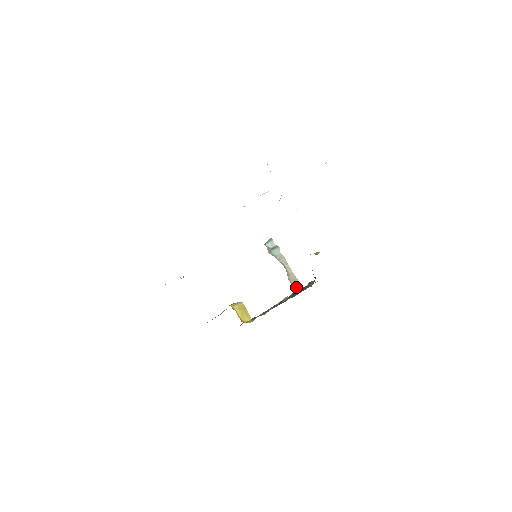
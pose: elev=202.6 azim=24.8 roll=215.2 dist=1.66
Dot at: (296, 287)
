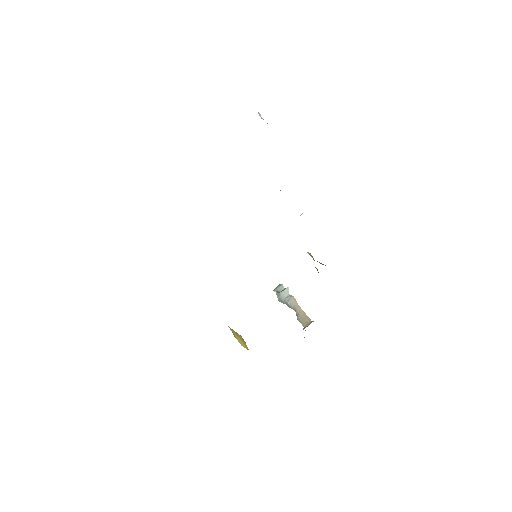
Dot at: (306, 324)
